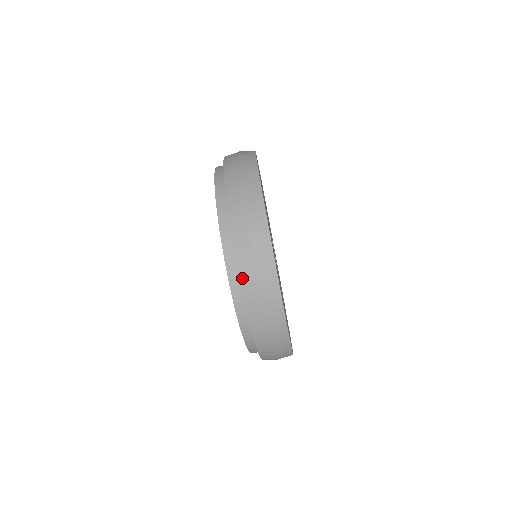
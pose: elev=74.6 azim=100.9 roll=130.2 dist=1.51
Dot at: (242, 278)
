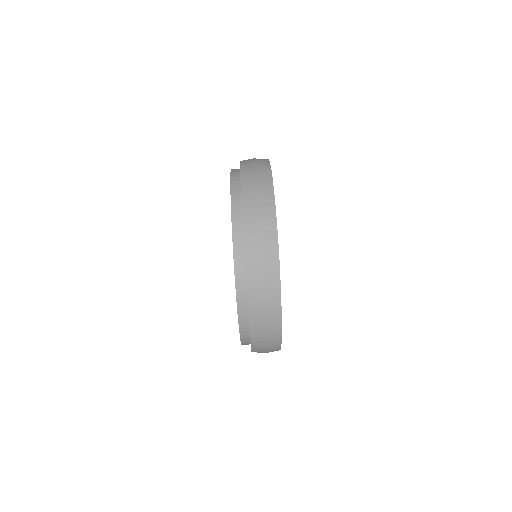
Dot at: (242, 178)
